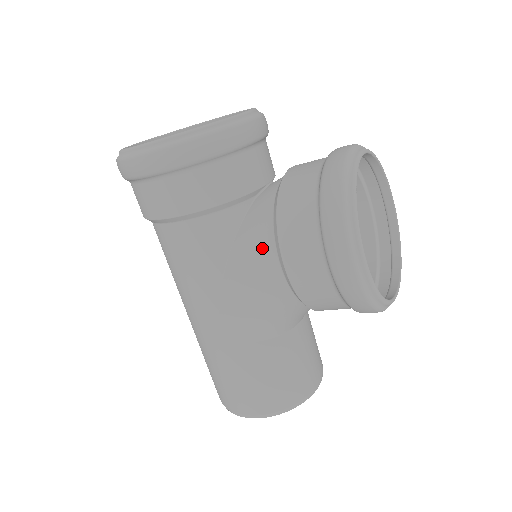
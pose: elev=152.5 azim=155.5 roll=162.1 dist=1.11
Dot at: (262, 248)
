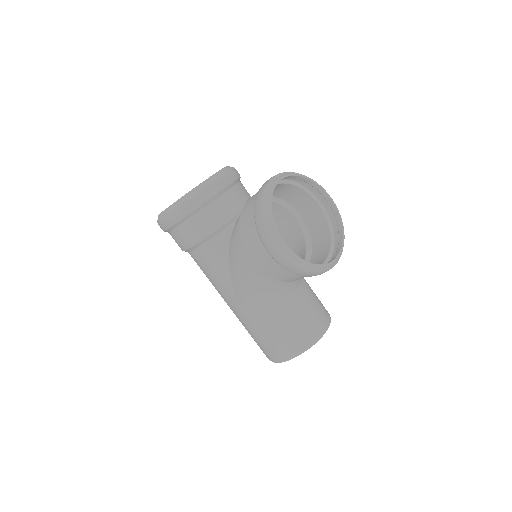
Dot at: (240, 252)
